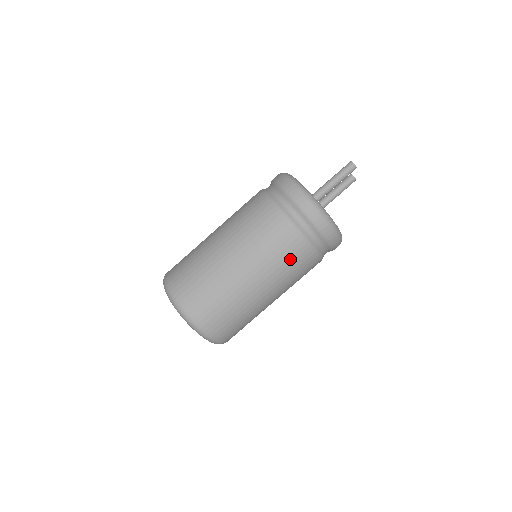
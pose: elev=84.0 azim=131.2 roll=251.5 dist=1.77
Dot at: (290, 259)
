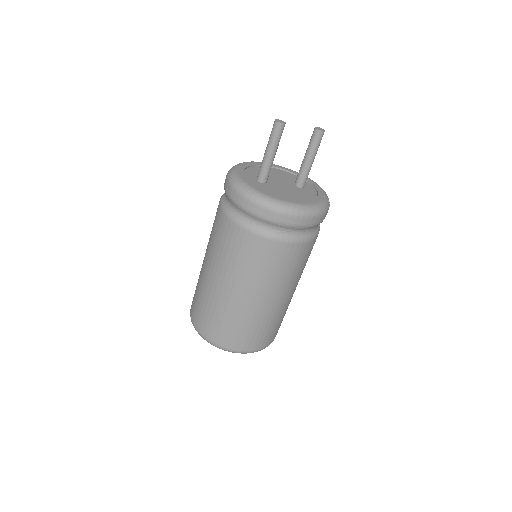
Dot at: (240, 252)
